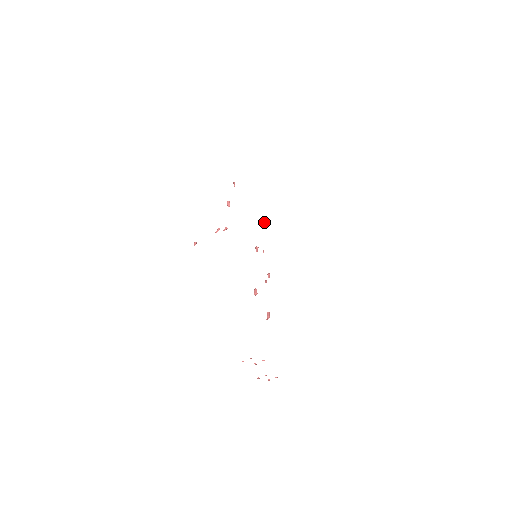
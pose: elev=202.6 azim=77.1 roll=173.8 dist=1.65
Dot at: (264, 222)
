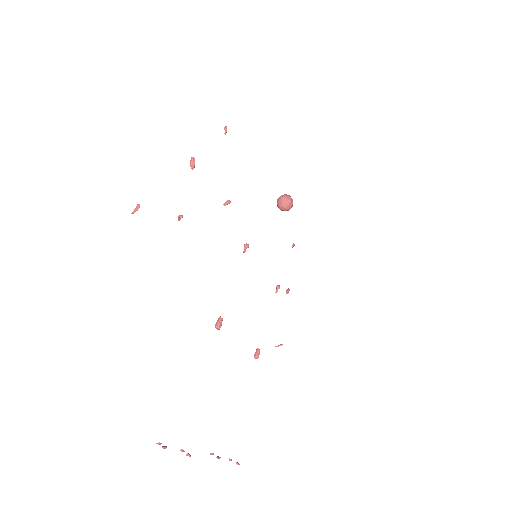
Dot at: (283, 203)
